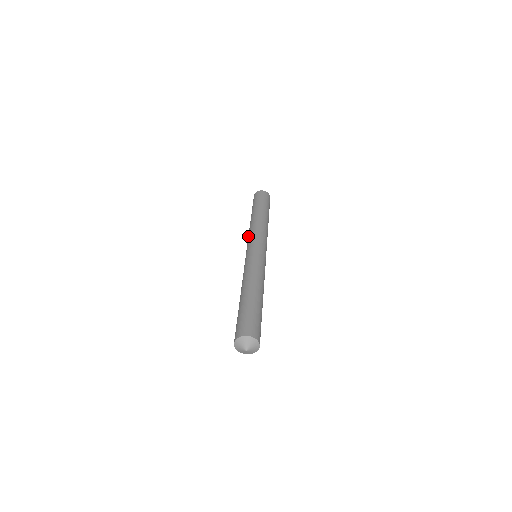
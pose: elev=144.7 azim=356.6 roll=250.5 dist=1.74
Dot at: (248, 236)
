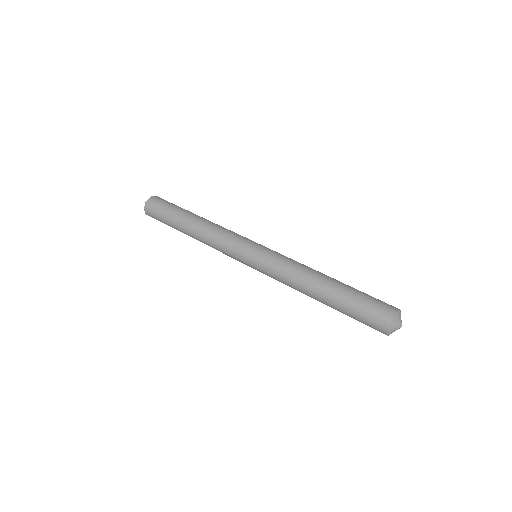
Dot at: (218, 246)
